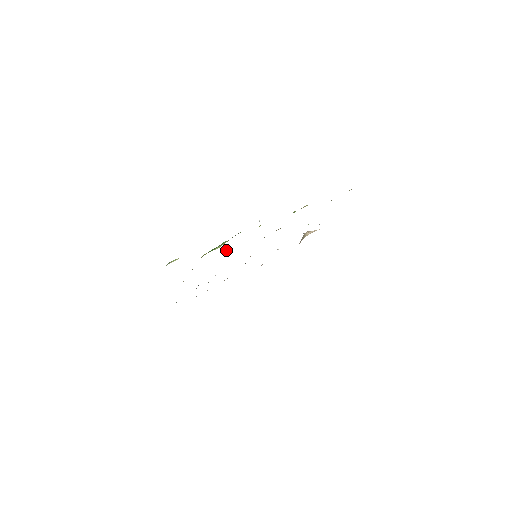
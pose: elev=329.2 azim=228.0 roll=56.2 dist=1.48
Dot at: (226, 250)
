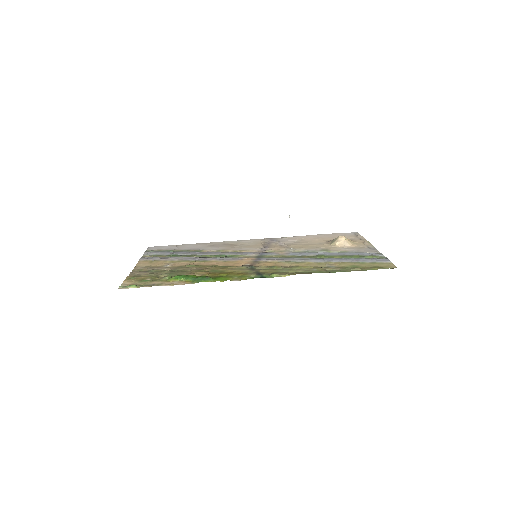
Dot at: (197, 275)
